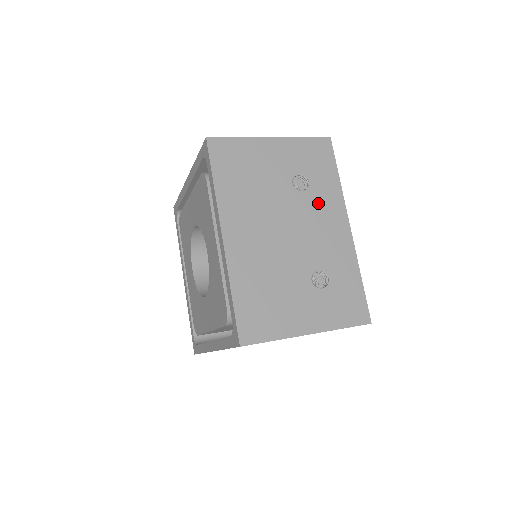
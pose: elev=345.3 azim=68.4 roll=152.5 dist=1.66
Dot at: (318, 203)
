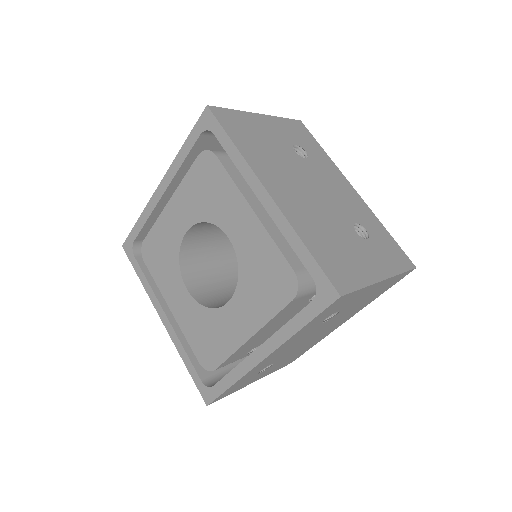
Dot at: (322, 169)
